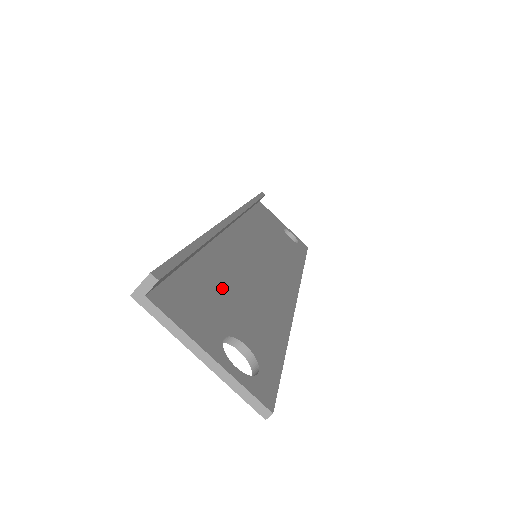
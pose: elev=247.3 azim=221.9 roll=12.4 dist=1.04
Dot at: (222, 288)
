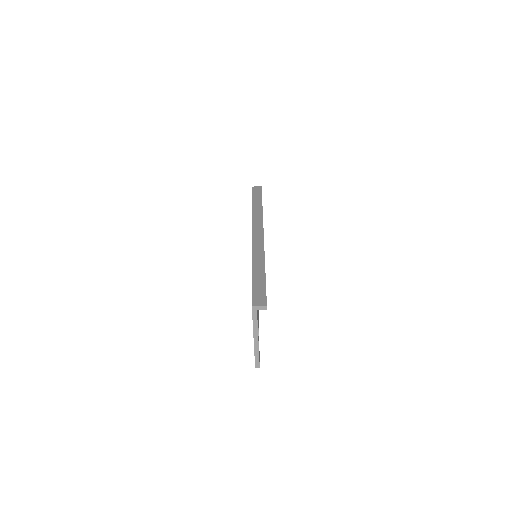
Dot at: occluded
